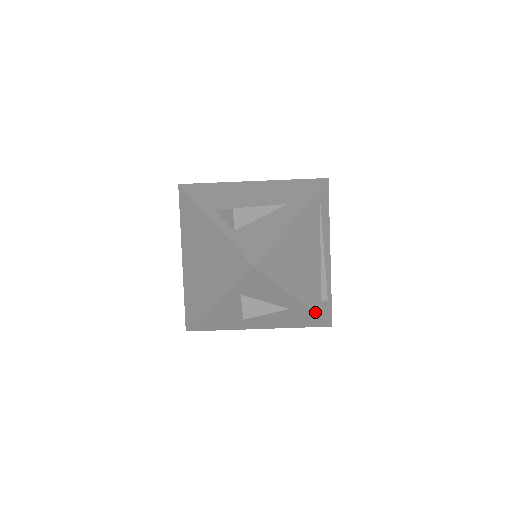
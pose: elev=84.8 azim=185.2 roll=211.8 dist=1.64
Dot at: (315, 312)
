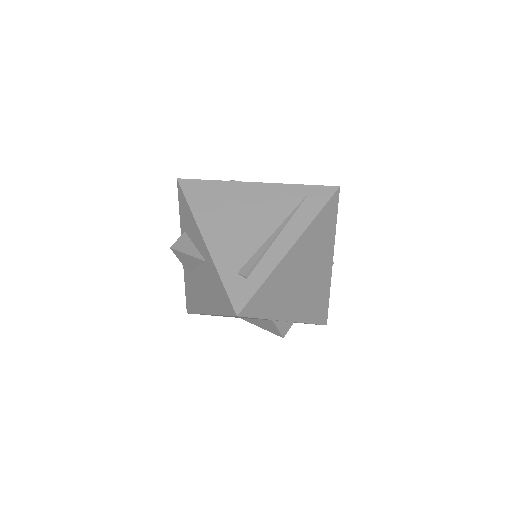
Dot at: (220, 273)
